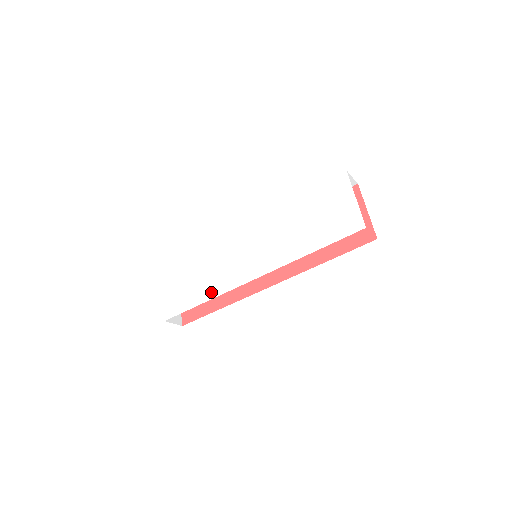
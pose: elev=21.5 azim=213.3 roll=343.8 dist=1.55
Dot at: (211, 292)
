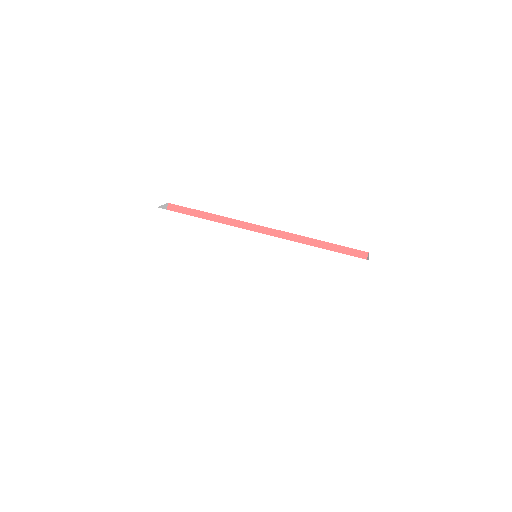
Dot at: (205, 268)
